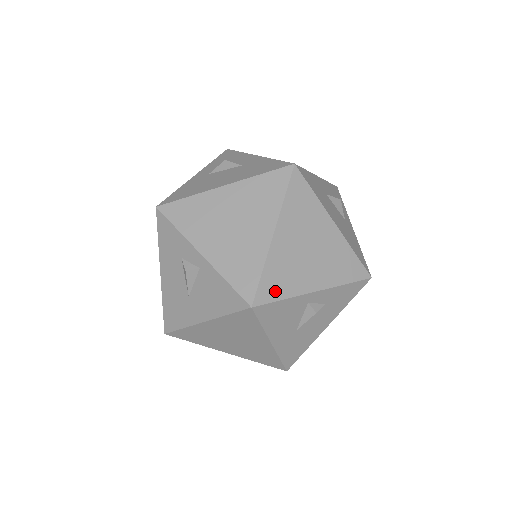
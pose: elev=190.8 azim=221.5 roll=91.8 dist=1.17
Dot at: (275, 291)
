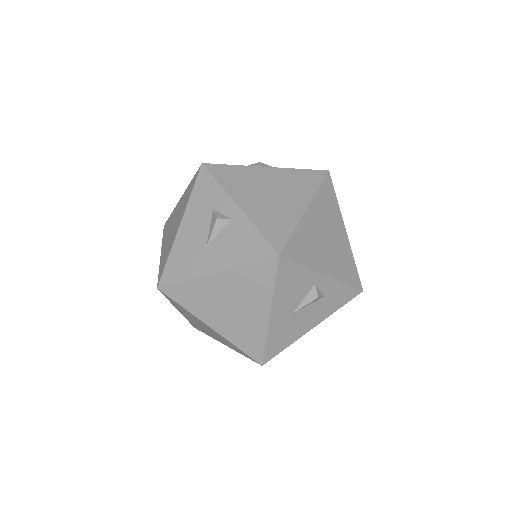
Dot at: (298, 254)
